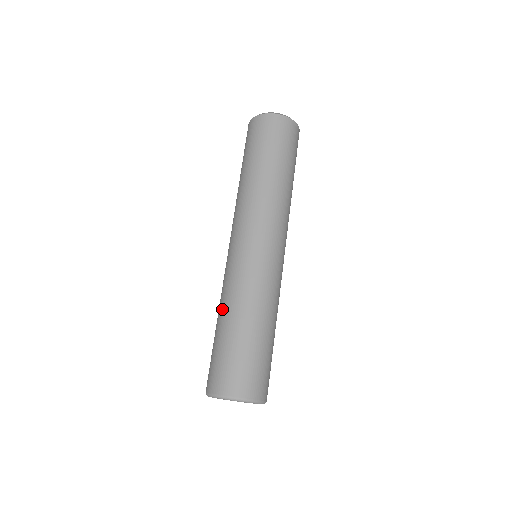
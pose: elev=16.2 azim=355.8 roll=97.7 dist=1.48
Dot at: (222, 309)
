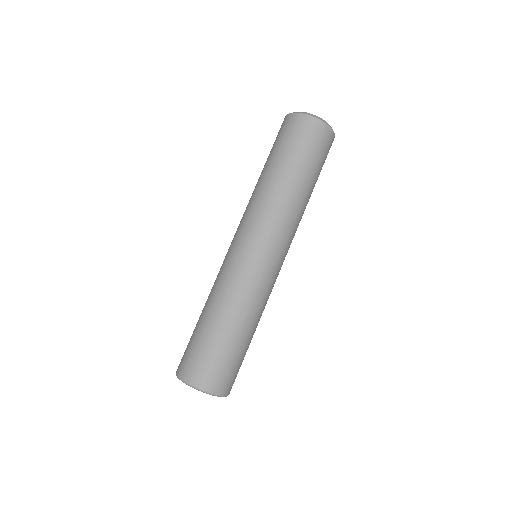
Dot at: occluded
